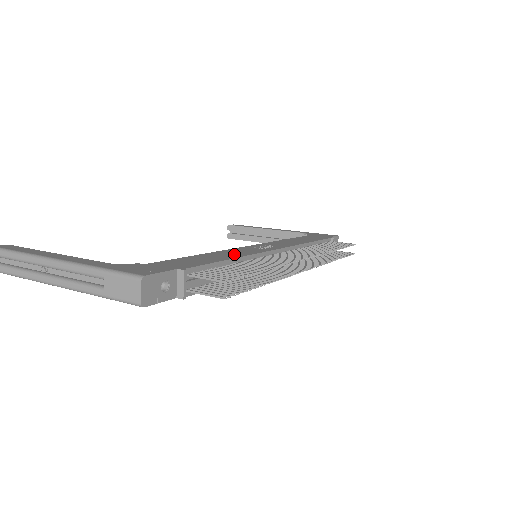
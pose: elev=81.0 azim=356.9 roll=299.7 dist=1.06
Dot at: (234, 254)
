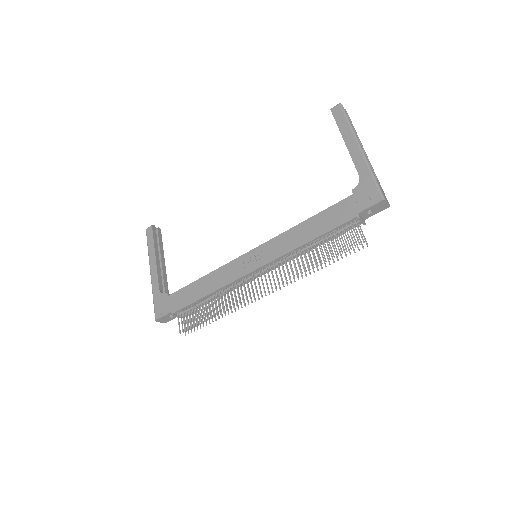
Dot at: (216, 283)
